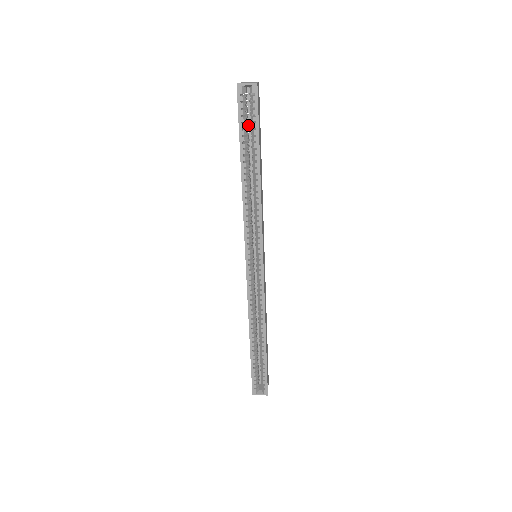
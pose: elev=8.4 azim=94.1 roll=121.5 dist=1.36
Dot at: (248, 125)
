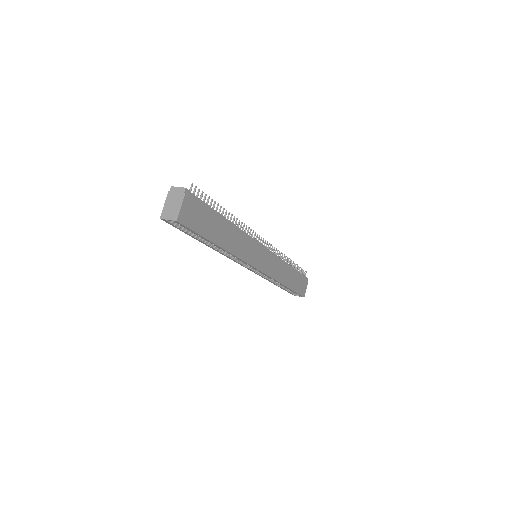
Dot at: occluded
